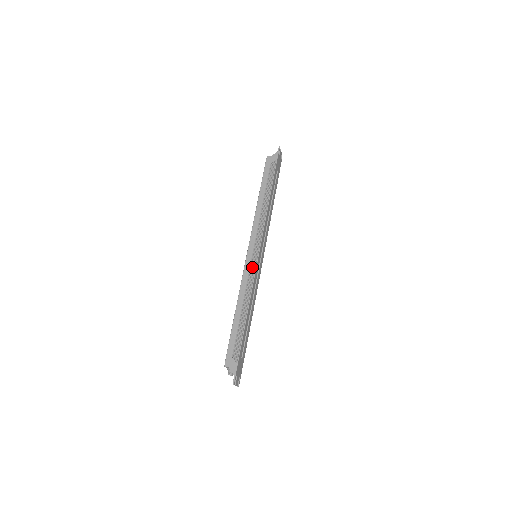
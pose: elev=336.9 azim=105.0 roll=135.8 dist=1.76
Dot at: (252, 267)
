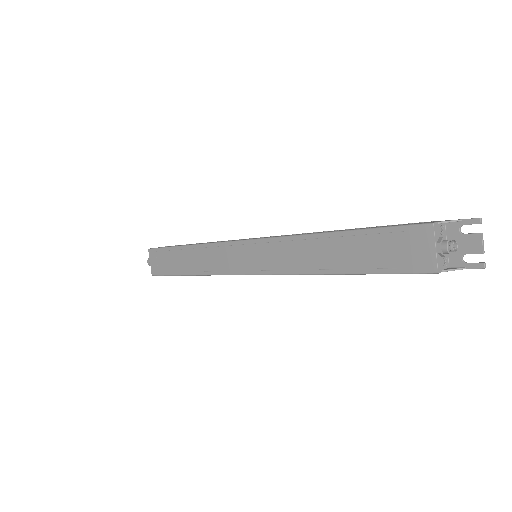
Dot at: occluded
